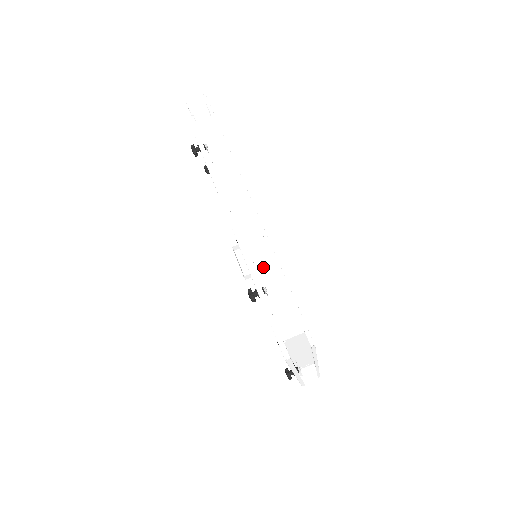
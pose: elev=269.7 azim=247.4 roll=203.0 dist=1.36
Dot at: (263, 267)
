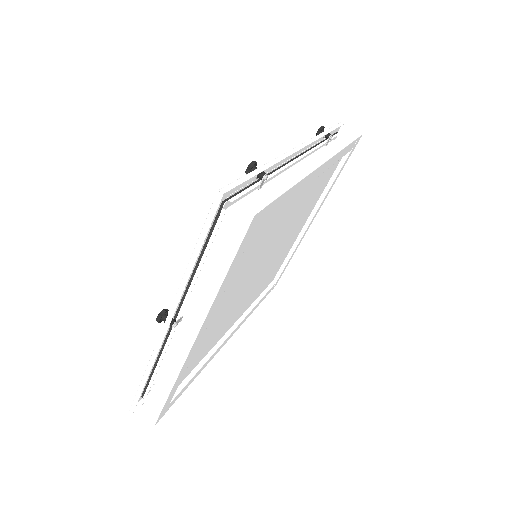
Dot at: (278, 187)
